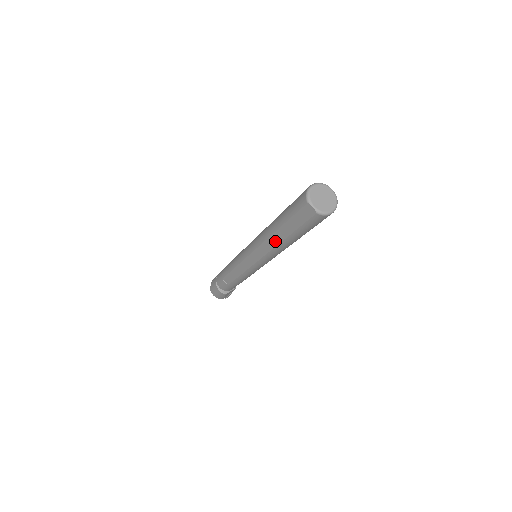
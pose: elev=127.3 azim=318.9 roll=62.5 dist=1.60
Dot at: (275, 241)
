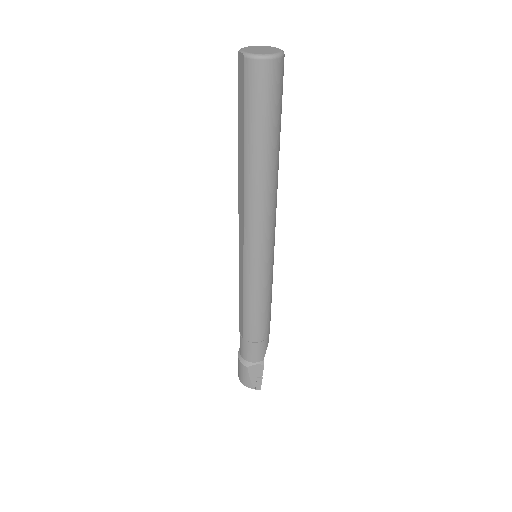
Dot at: (241, 174)
